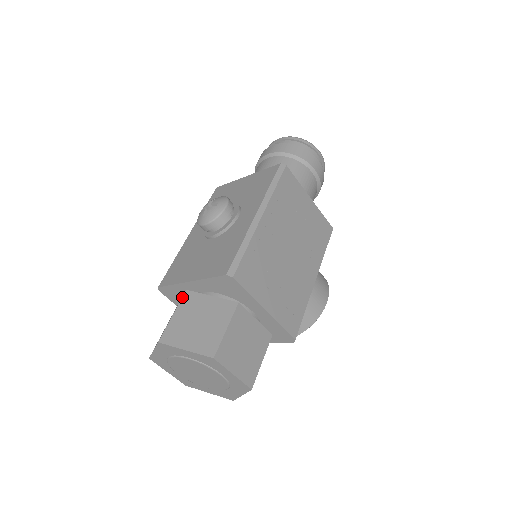
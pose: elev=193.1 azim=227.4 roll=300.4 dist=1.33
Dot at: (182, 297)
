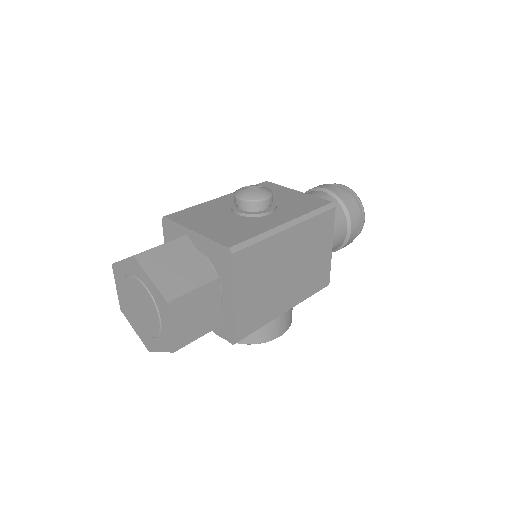
Dot at: (179, 238)
